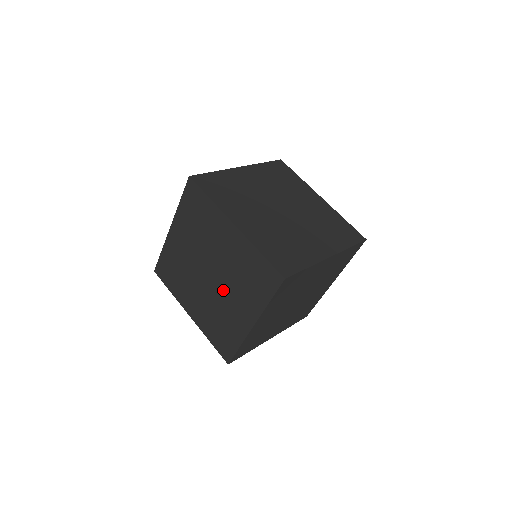
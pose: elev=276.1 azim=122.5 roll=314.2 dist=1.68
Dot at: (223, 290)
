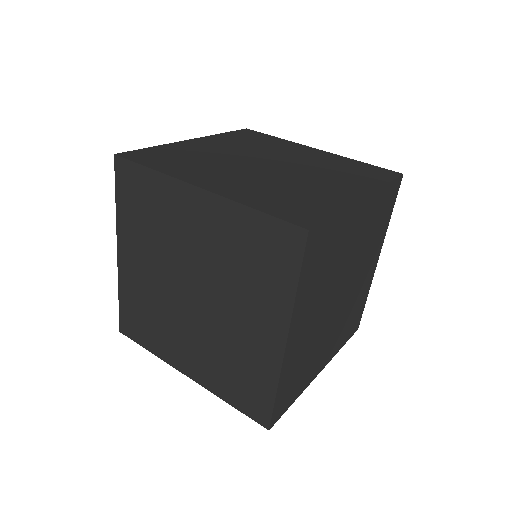
Dot at: (219, 307)
